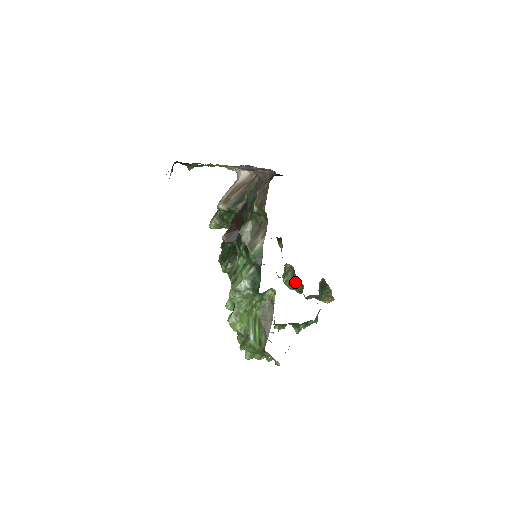
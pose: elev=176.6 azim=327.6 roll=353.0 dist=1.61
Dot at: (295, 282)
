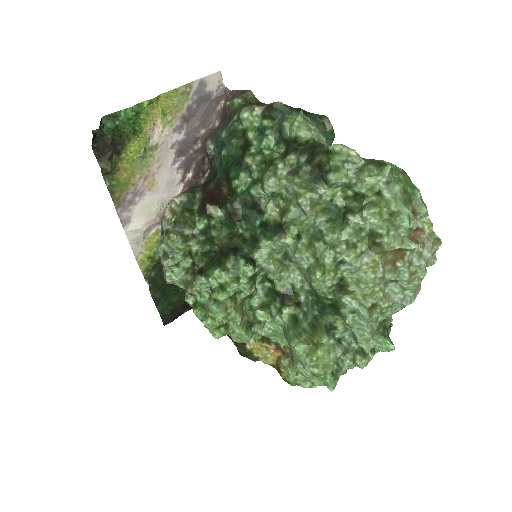
Dot at: occluded
